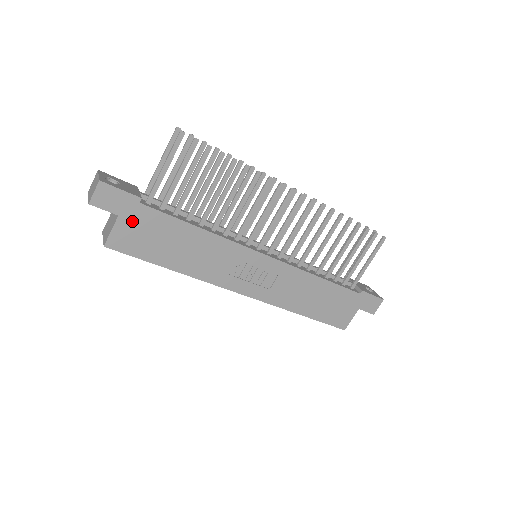
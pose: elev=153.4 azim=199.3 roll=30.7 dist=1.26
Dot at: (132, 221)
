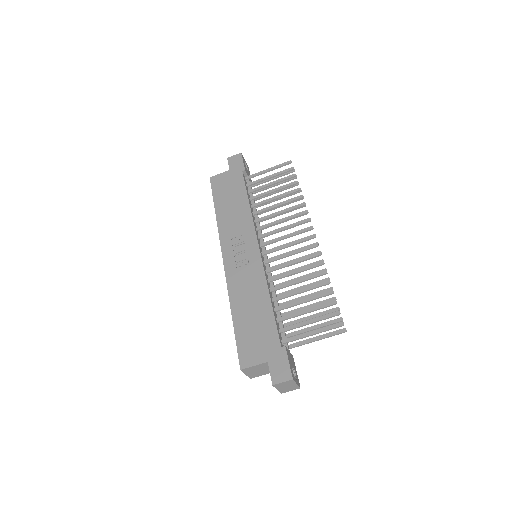
Dot at: (231, 176)
